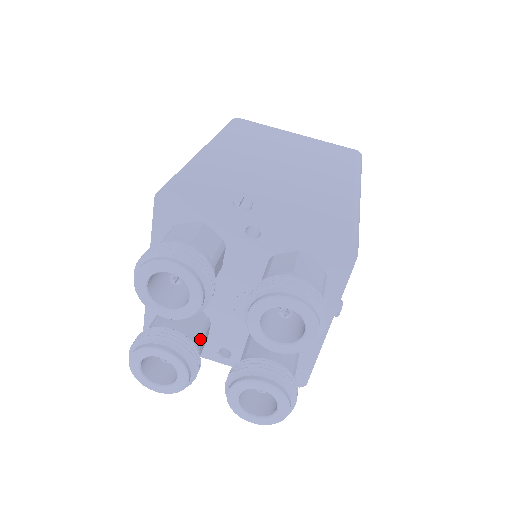
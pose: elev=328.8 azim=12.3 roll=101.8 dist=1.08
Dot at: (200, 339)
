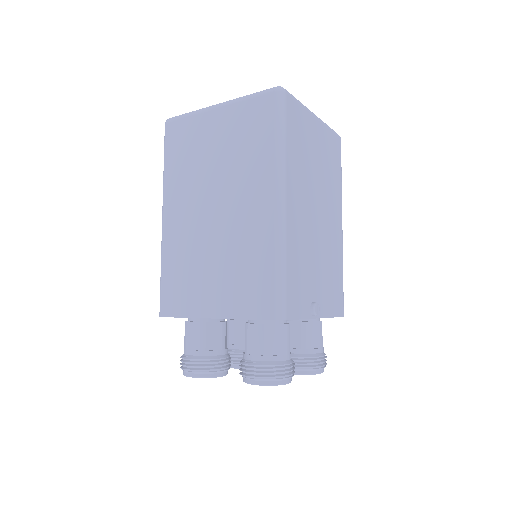
Dot at: occluded
